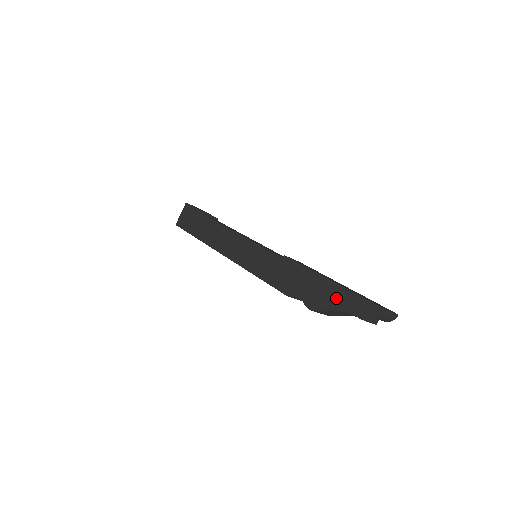
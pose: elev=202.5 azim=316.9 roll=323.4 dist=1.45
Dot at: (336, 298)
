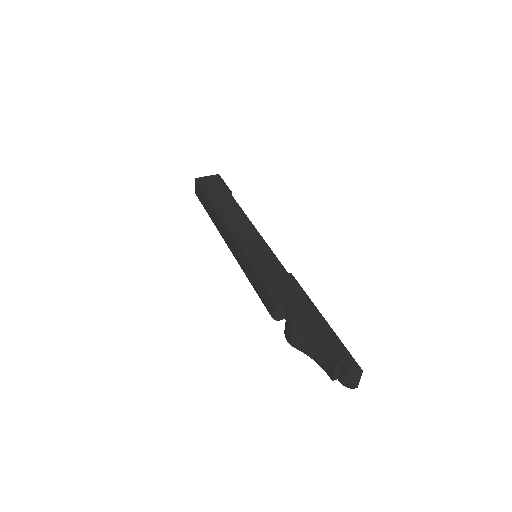
Dot at: (322, 334)
